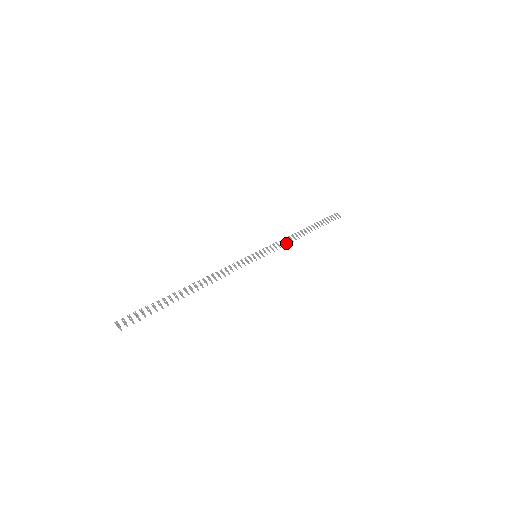
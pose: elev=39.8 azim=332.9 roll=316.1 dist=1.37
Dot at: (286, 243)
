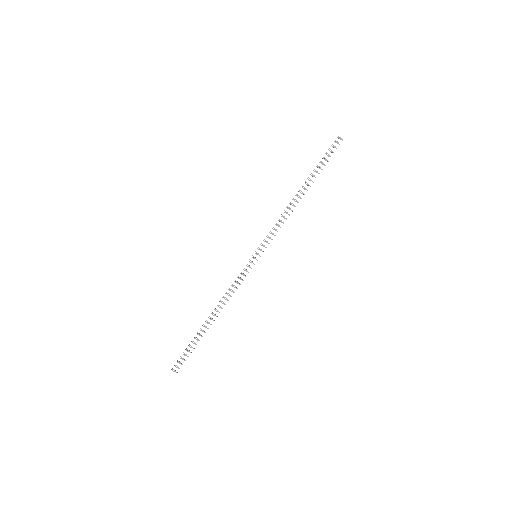
Dot at: (282, 222)
